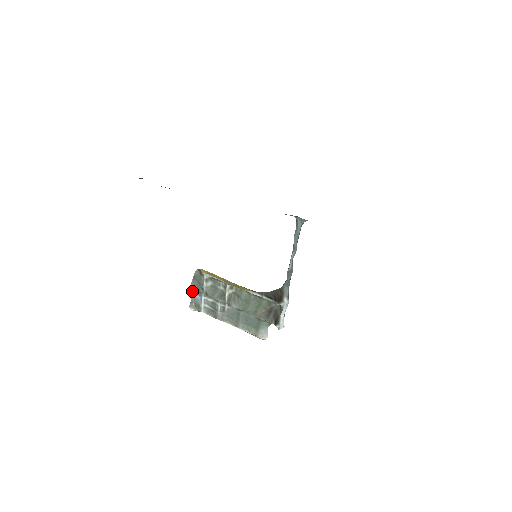
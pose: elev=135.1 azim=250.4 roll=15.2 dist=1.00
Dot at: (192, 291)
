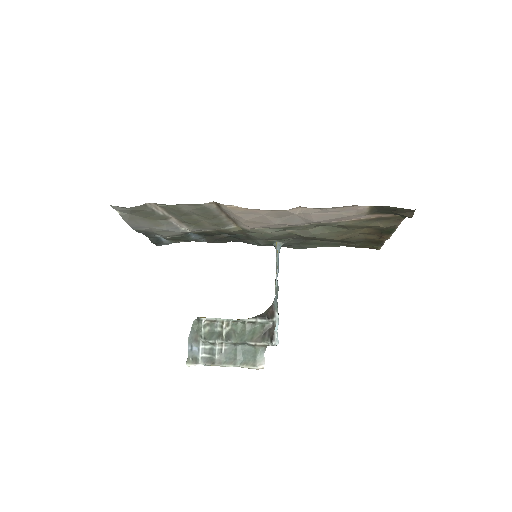
Dot at: (189, 345)
